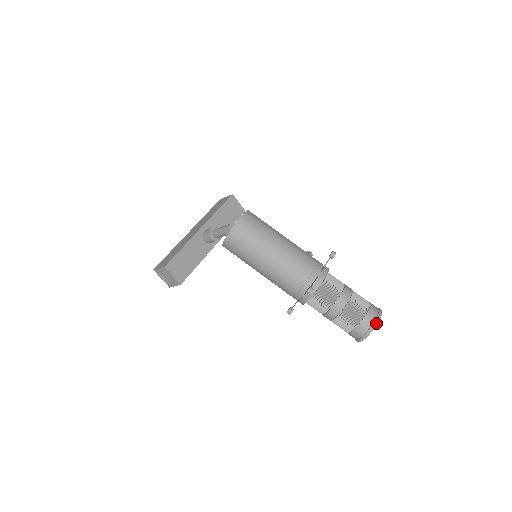
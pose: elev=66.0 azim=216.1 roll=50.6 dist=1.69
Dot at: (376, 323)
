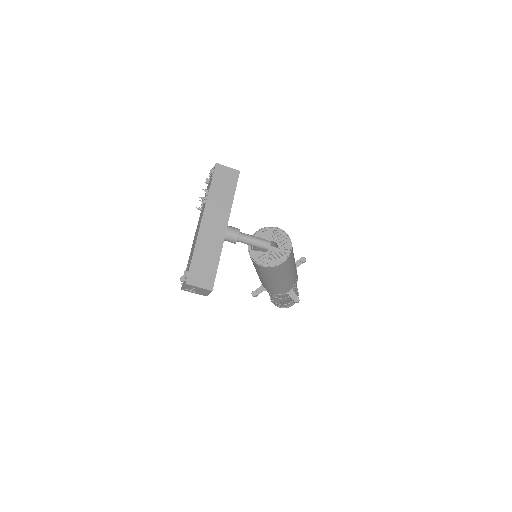
Dot at: occluded
